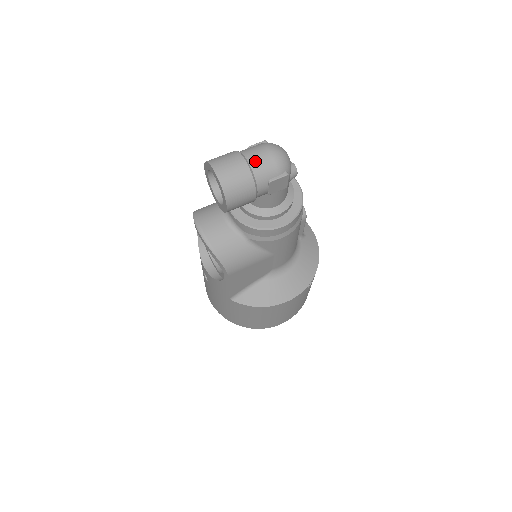
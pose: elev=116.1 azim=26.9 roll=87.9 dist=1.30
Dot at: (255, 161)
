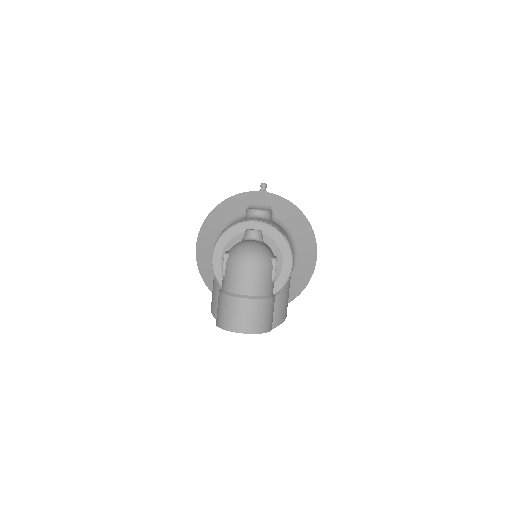
Dot at: (252, 288)
